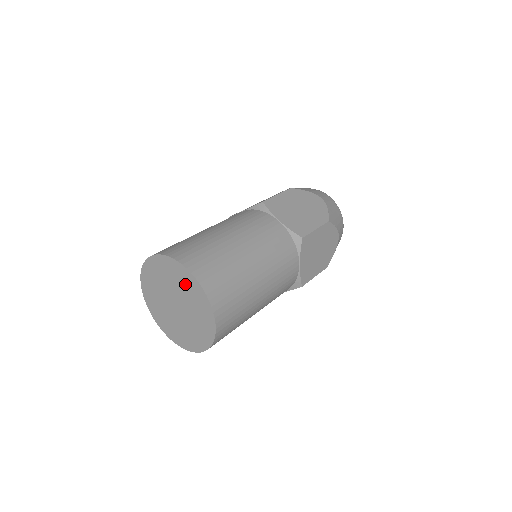
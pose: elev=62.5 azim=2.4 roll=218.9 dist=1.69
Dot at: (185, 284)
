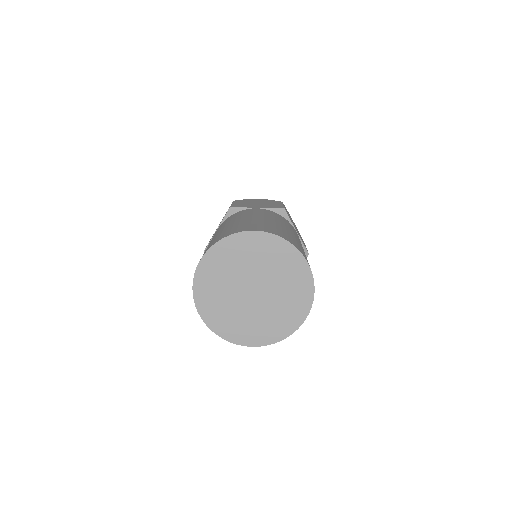
Dot at: (255, 251)
